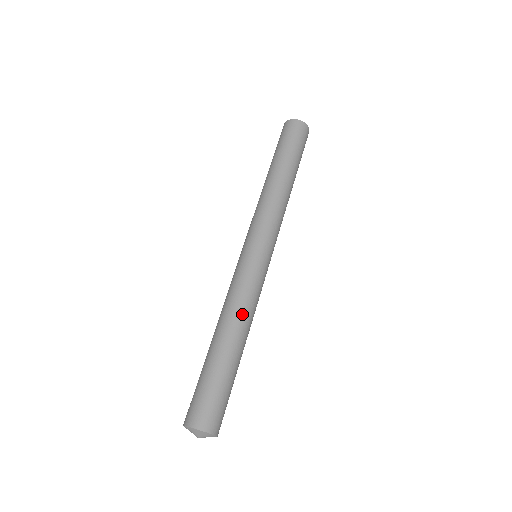
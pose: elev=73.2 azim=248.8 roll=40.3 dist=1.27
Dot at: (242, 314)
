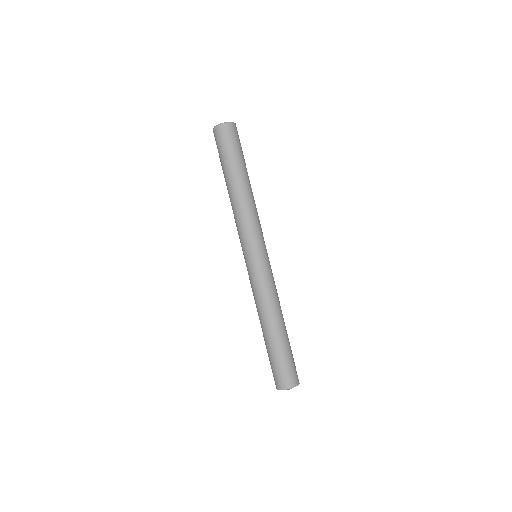
Dot at: (264, 309)
